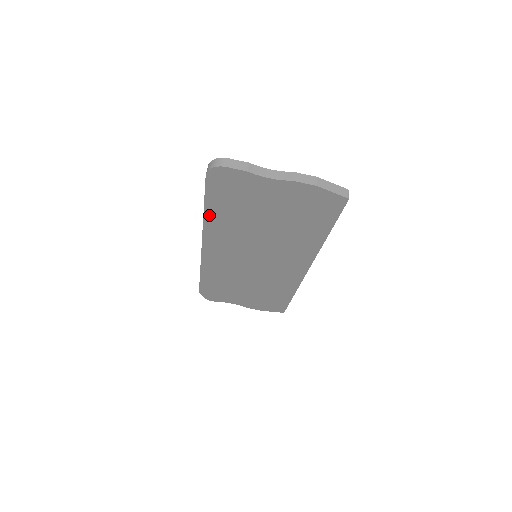
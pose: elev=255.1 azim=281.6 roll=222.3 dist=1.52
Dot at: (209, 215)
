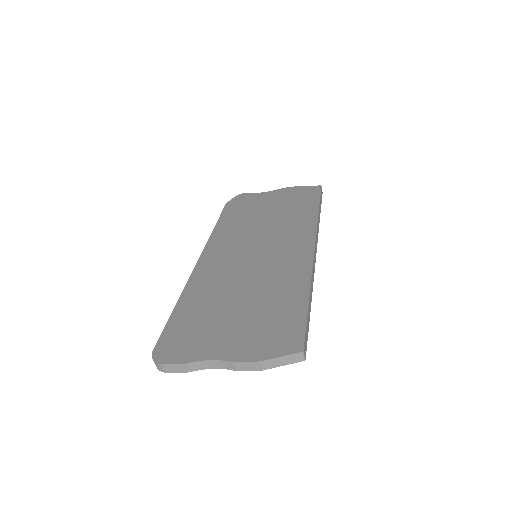
Dot at: occluded
